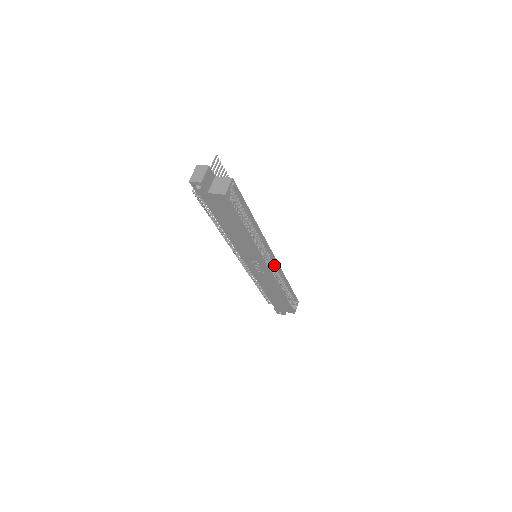
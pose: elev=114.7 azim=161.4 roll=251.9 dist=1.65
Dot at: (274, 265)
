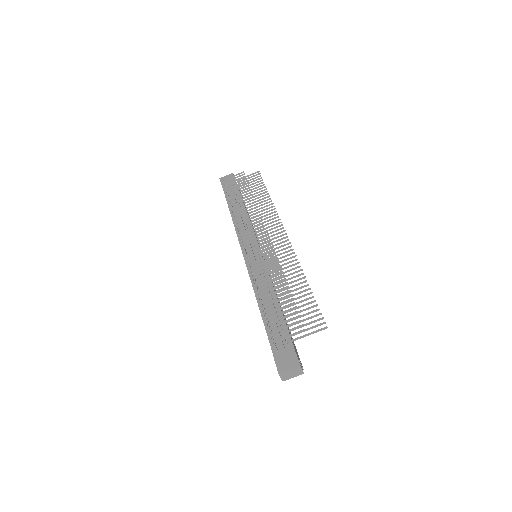
Dot at: occluded
